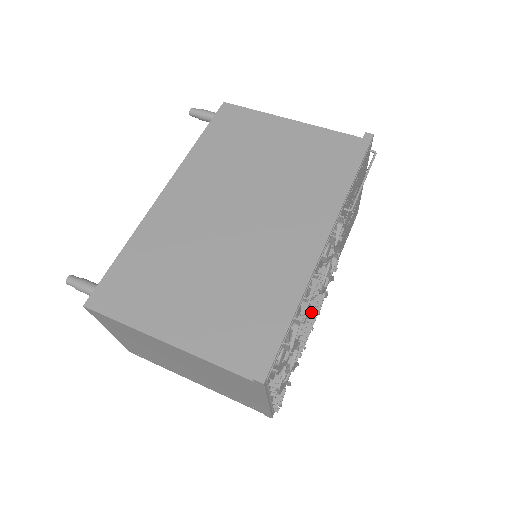
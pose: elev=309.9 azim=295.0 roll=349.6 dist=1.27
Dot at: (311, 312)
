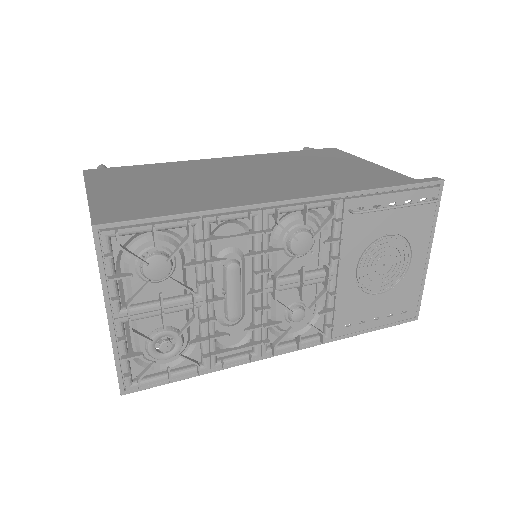
Dot at: (255, 322)
